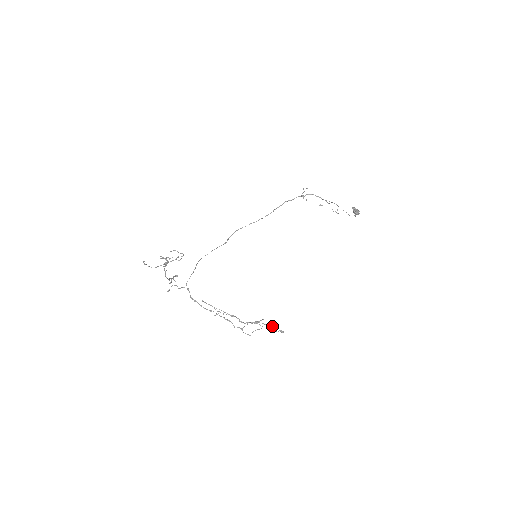
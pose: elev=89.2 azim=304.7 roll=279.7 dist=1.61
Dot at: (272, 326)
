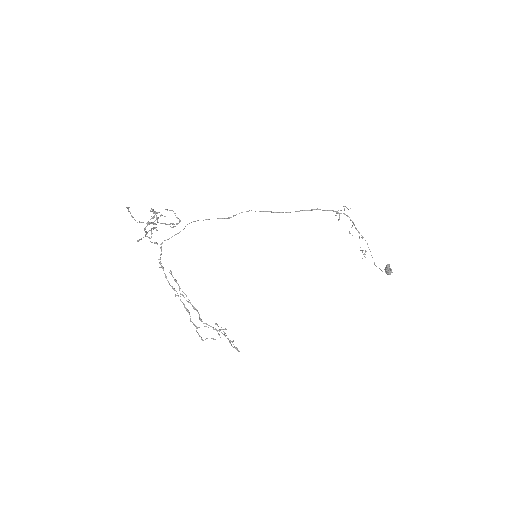
Dot at: occluded
